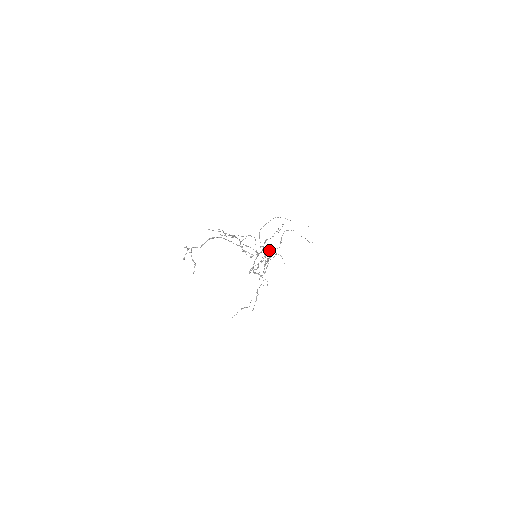
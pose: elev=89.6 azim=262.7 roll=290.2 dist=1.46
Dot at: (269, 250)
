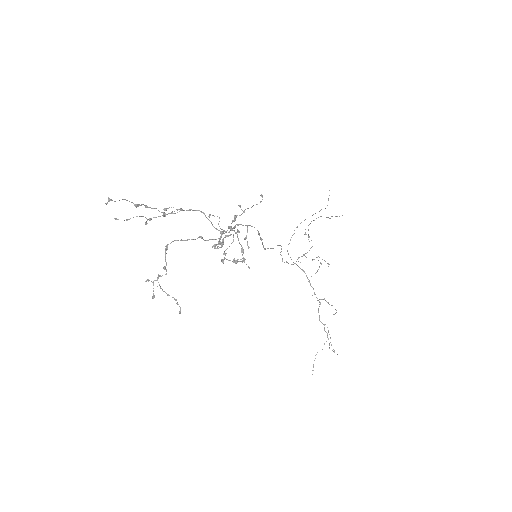
Dot at: occluded
